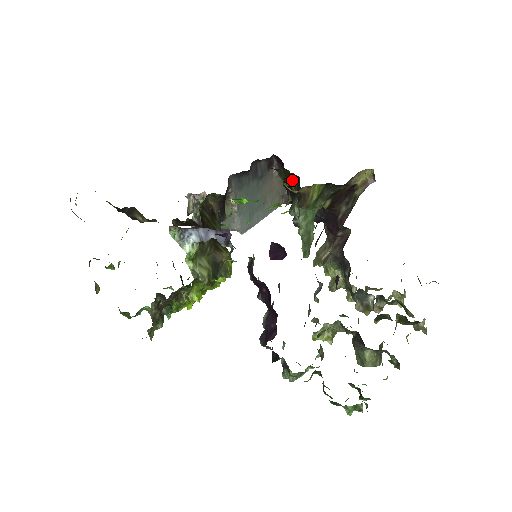
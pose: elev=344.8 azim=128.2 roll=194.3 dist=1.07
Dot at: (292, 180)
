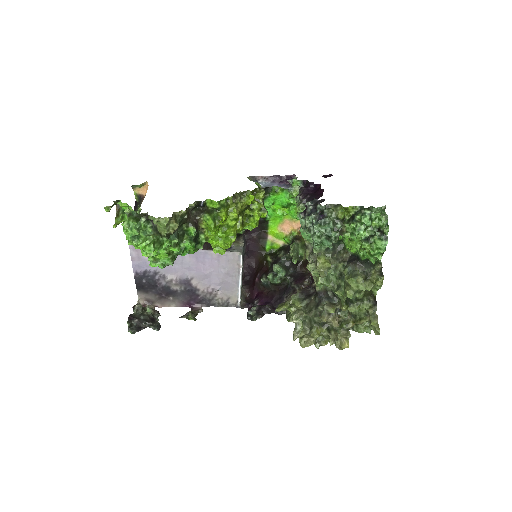
Dot at: (281, 249)
